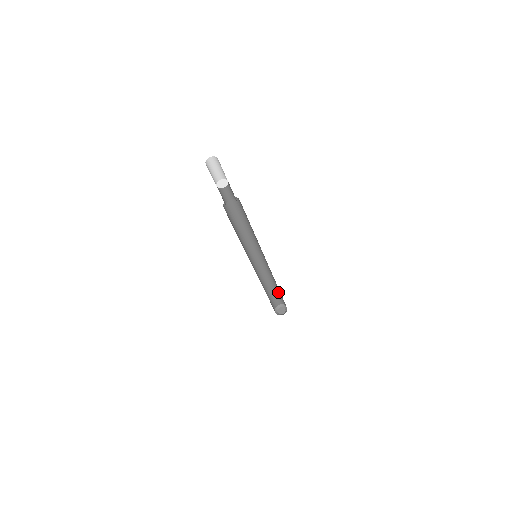
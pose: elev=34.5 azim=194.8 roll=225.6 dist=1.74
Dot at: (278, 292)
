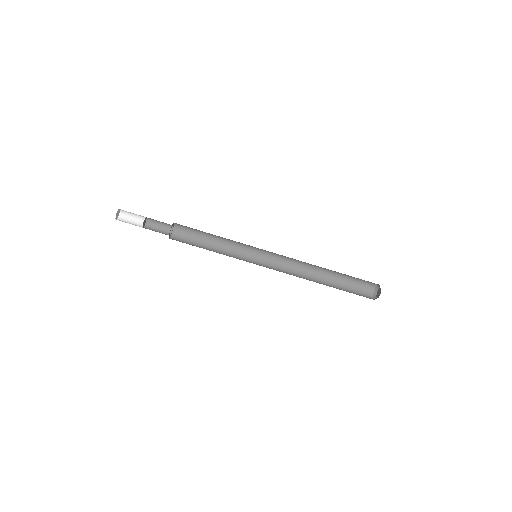
Dot at: (343, 283)
